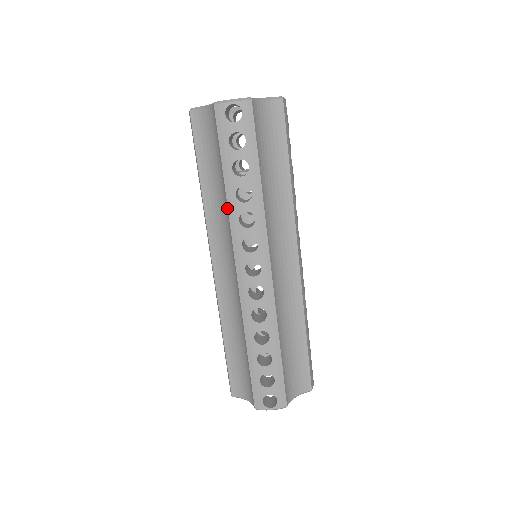
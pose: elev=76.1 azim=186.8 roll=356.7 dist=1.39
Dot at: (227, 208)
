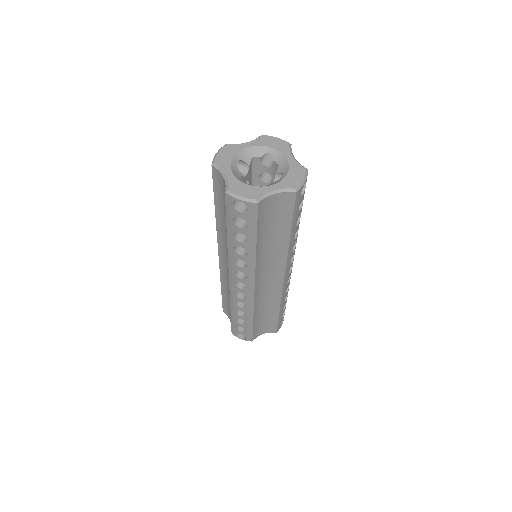
Dot at: occluded
